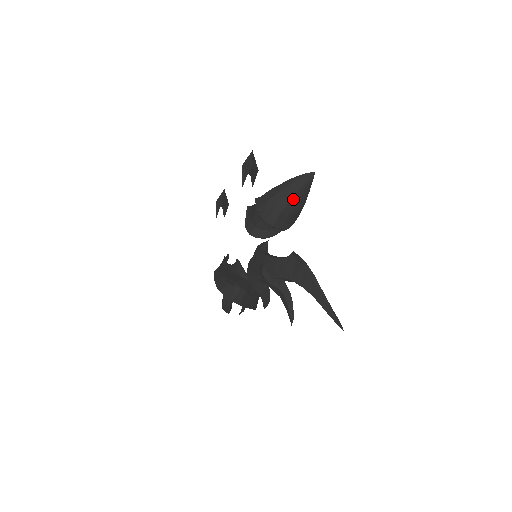
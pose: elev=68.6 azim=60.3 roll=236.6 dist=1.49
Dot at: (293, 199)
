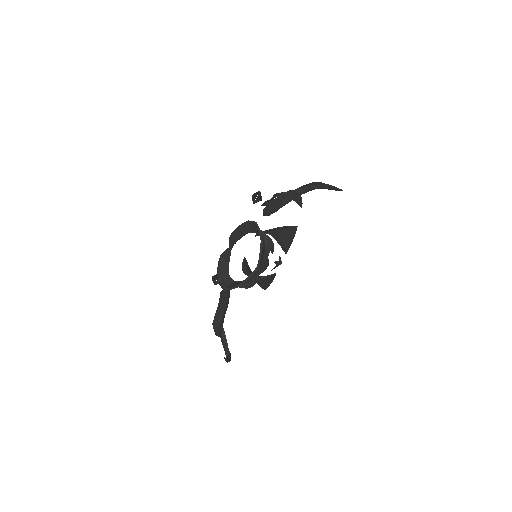
Dot at: (284, 231)
